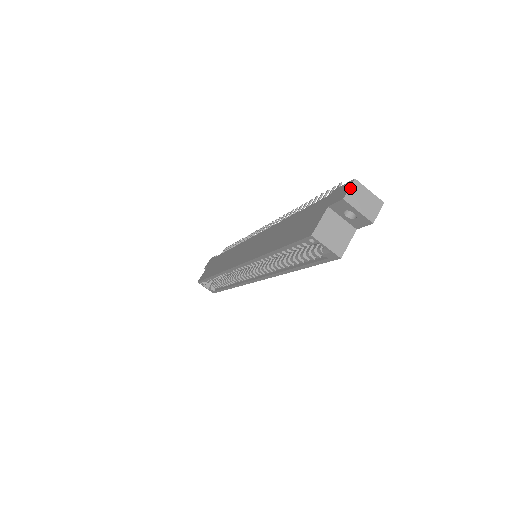
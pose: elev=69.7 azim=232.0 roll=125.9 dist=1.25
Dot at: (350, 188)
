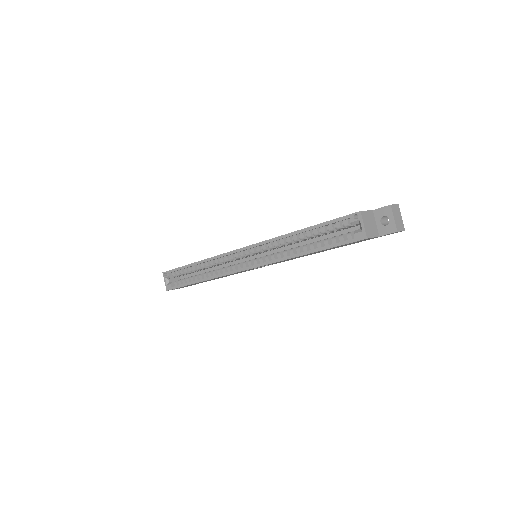
Dot at: (395, 205)
